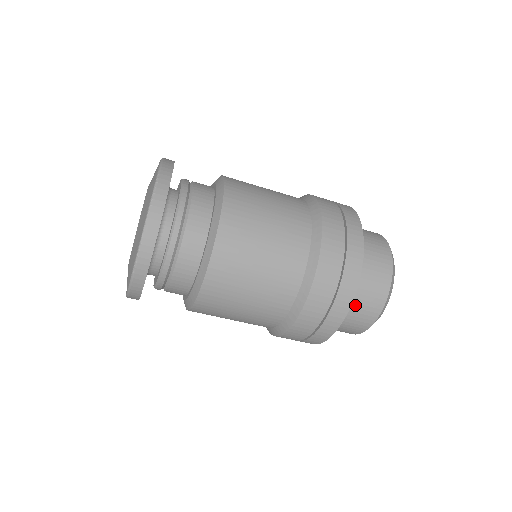
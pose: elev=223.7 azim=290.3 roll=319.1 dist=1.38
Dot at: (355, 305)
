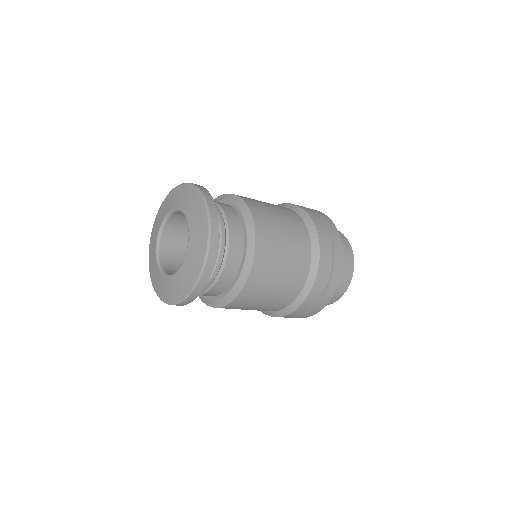
Dot at: occluded
